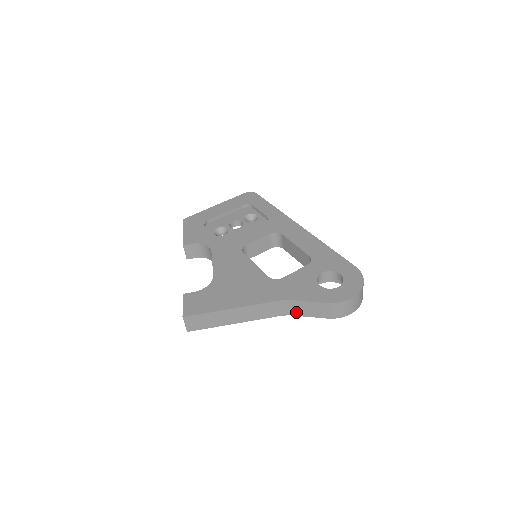
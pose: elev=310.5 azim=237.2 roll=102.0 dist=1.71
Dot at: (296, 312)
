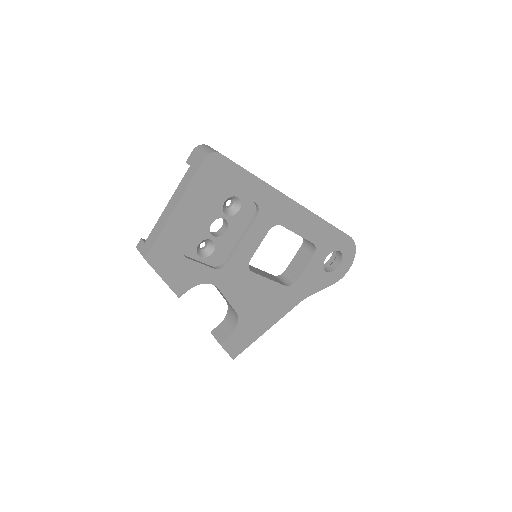
Dot at: occluded
